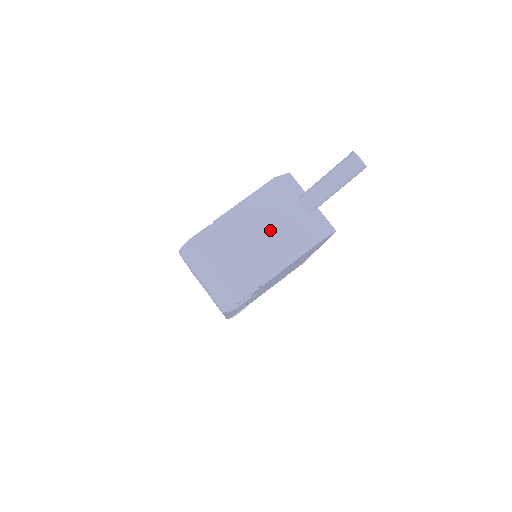
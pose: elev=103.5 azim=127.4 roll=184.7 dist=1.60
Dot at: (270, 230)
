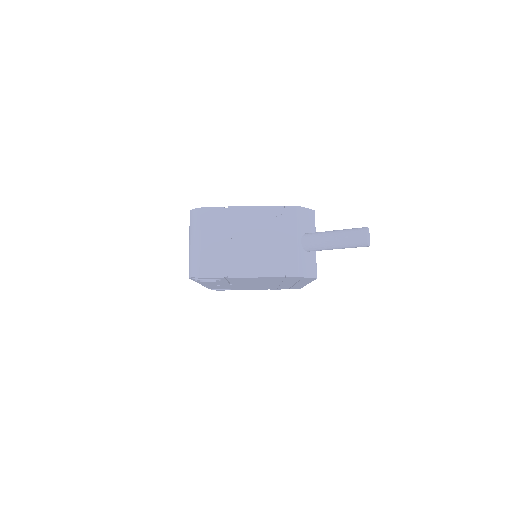
Dot at: (264, 242)
